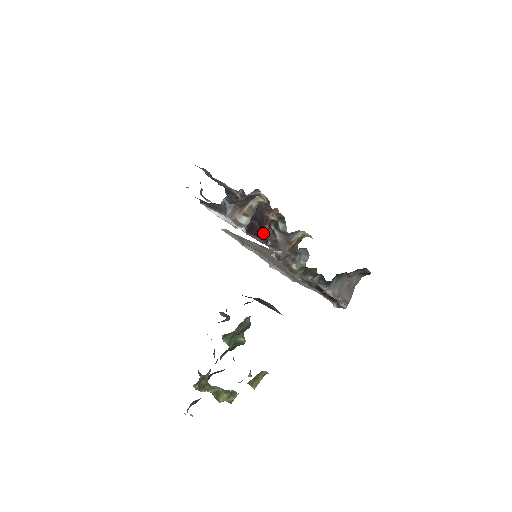
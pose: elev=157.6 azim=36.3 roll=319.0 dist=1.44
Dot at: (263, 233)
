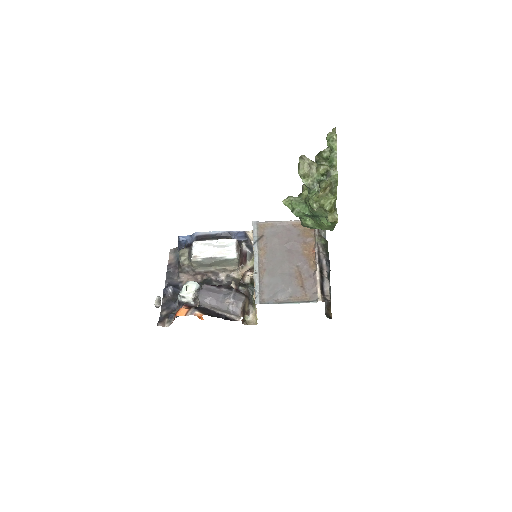
Dot at: (228, 286)
